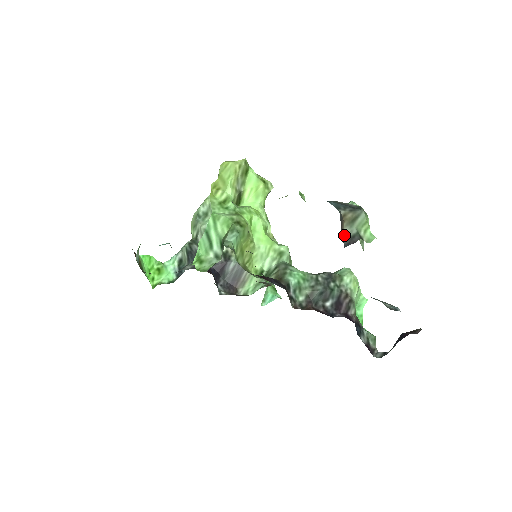
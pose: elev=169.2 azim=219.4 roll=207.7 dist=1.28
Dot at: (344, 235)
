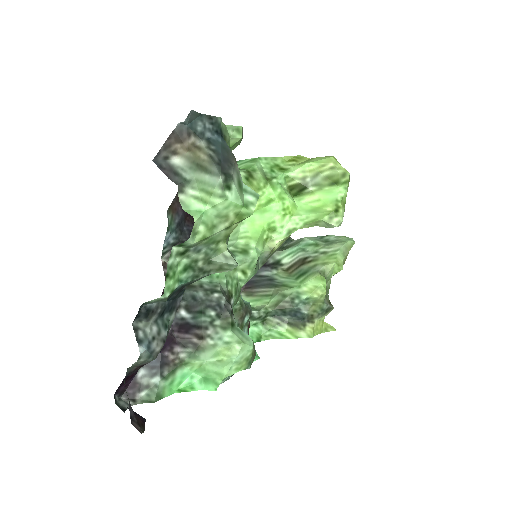
Dot at: (173, 159)
